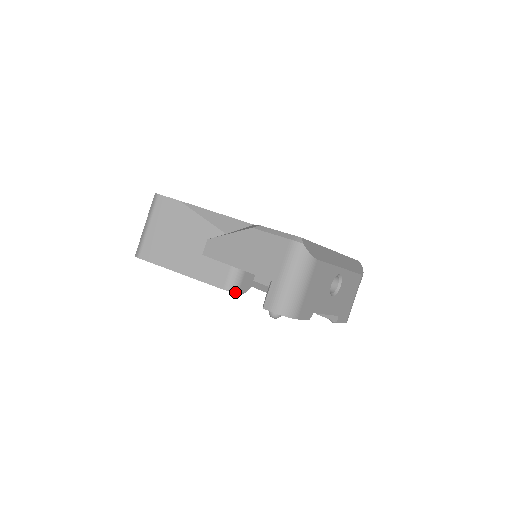
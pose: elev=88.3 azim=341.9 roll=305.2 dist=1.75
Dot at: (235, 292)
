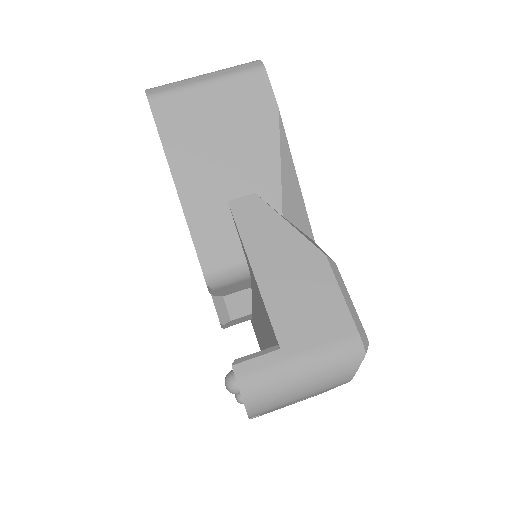
Dot at: (209, 287)
